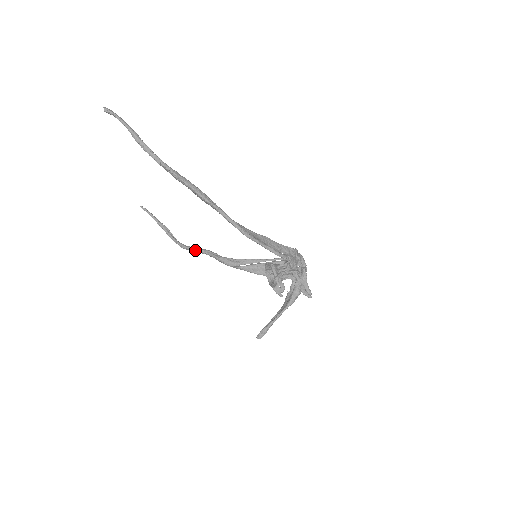
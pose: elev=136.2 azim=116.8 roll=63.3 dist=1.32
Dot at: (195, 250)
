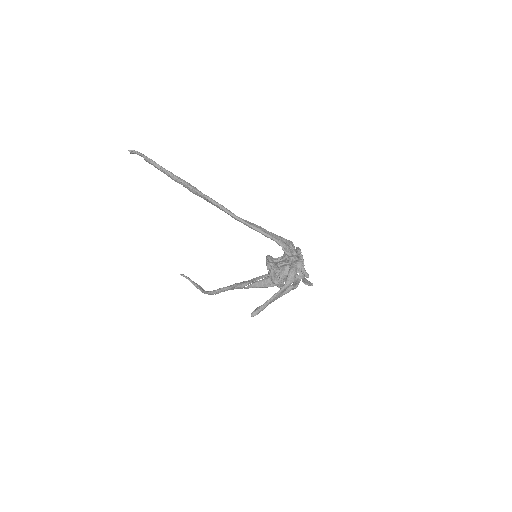
Dot at: (218, 290)
